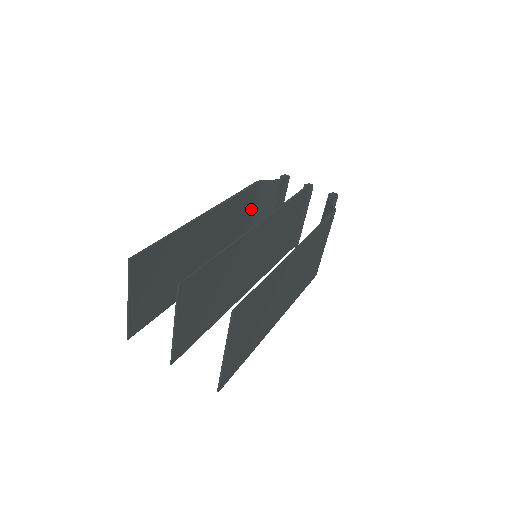
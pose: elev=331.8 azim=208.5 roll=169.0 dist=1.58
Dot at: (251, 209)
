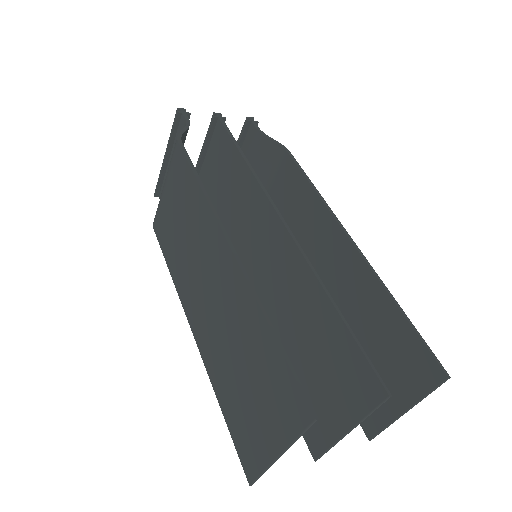
Dot at: occluded
